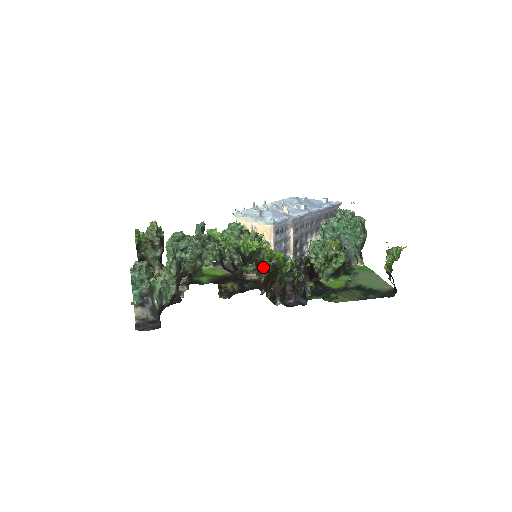
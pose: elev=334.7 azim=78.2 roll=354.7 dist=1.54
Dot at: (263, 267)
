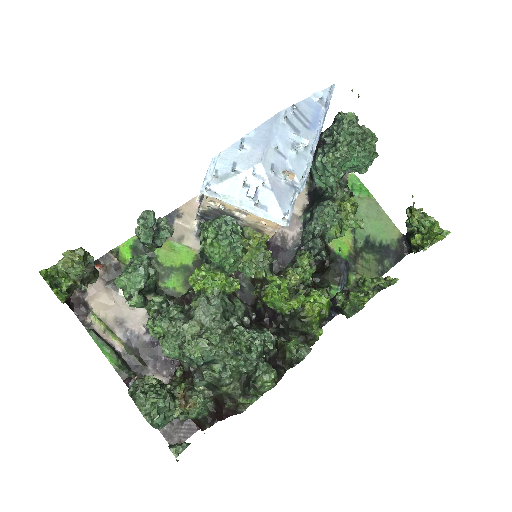
Dot at: (314, 340)
